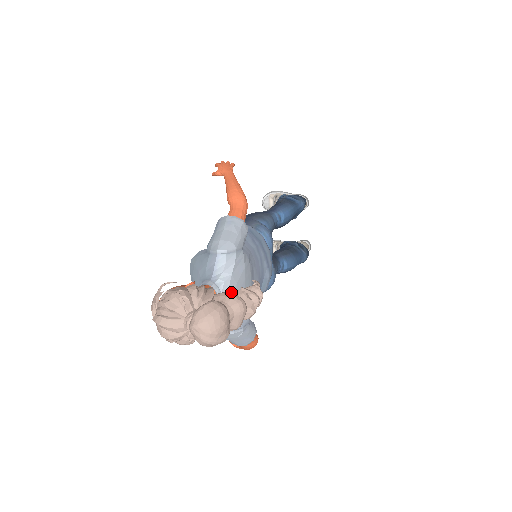
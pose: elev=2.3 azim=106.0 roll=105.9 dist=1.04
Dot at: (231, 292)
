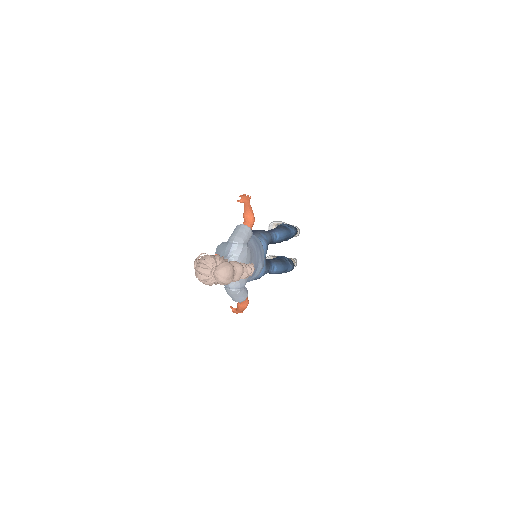
Dot at: occluded
